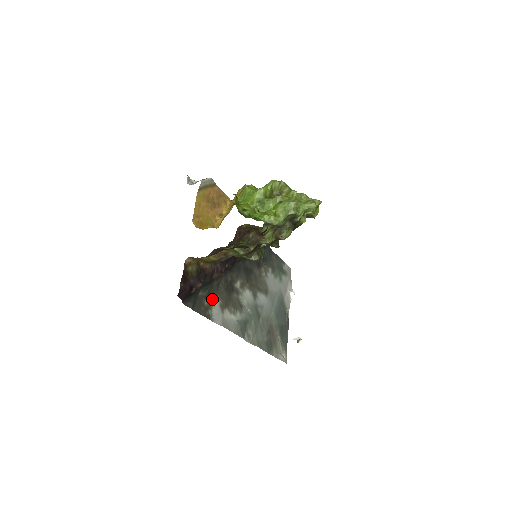
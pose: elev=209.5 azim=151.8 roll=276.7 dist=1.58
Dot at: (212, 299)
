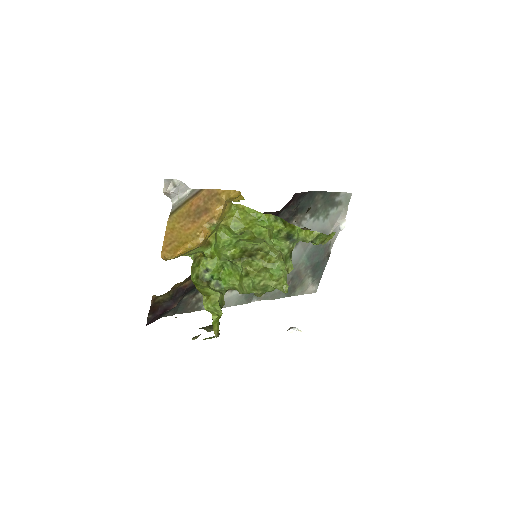
Dot at: occluded
